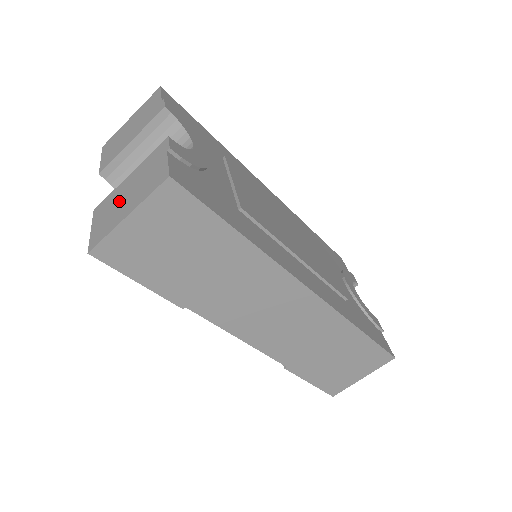
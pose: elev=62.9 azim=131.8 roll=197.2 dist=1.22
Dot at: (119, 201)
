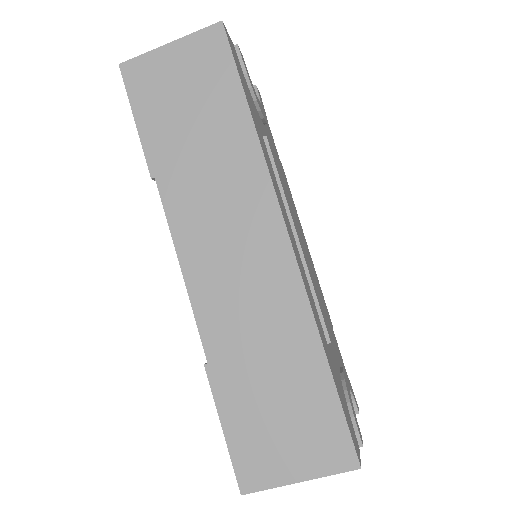
Dot at: occluded
